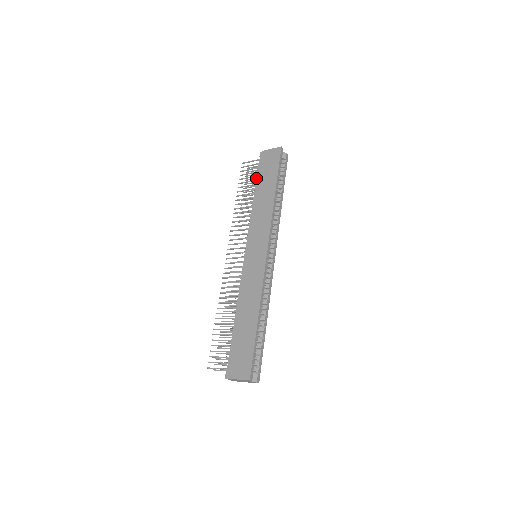
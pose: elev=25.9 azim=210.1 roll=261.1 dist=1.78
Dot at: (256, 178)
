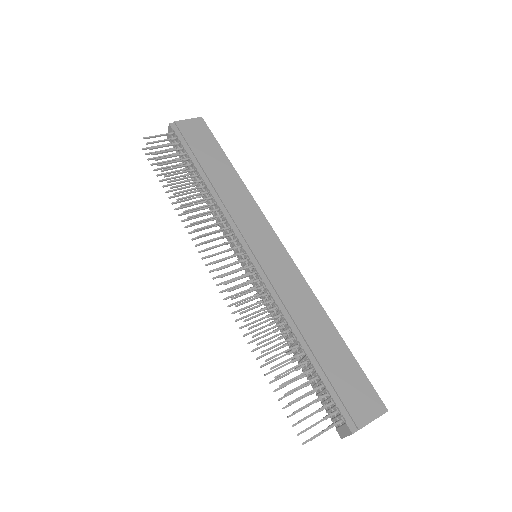
Dot at: (189, 155)
